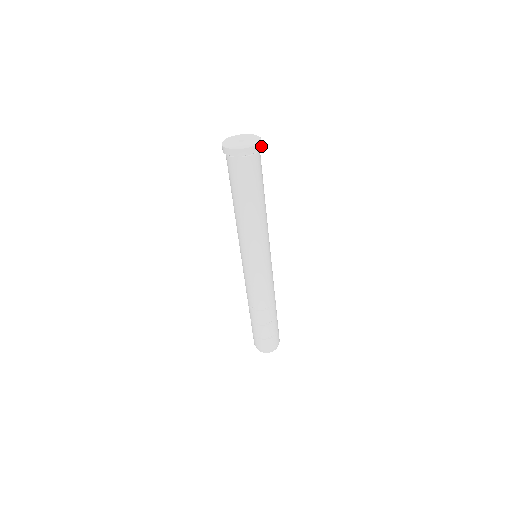
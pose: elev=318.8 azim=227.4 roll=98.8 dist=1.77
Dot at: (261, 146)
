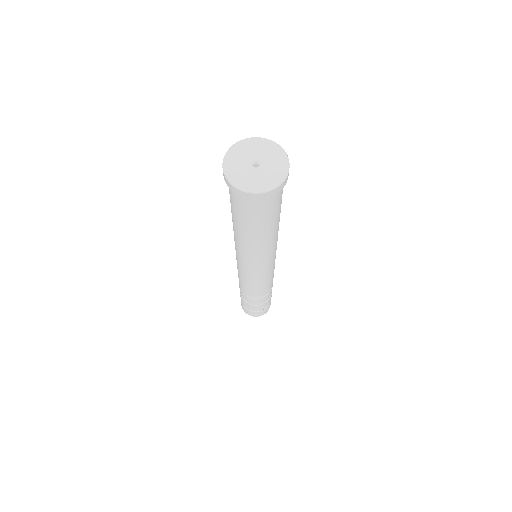
Dot at: (275, 192)
